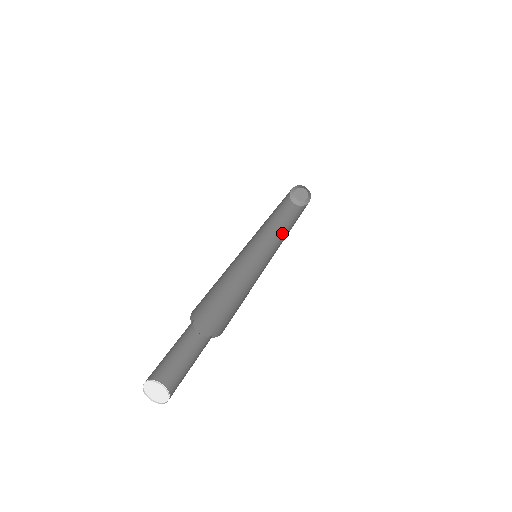
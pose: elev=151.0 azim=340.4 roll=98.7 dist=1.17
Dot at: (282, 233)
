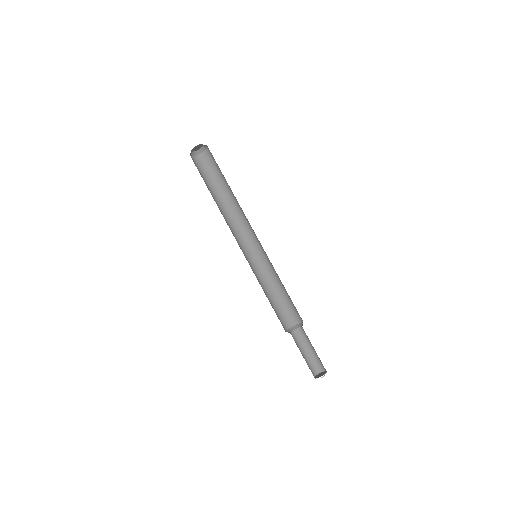
Dot at: (230, 205)
